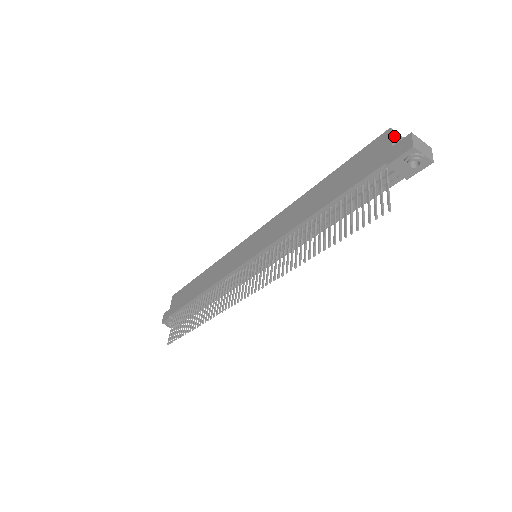
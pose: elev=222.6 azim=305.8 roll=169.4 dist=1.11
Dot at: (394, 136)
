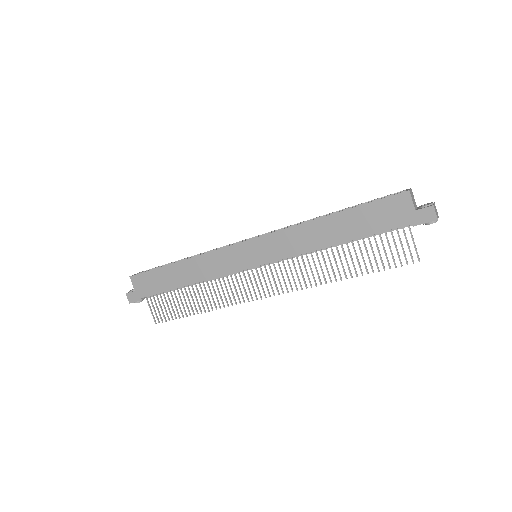
Dot at: (412, 196)
